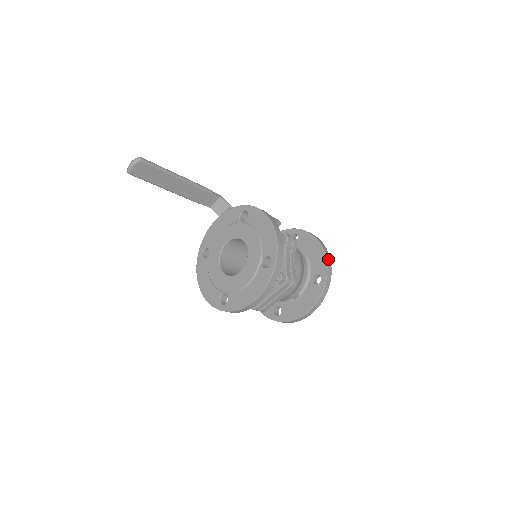
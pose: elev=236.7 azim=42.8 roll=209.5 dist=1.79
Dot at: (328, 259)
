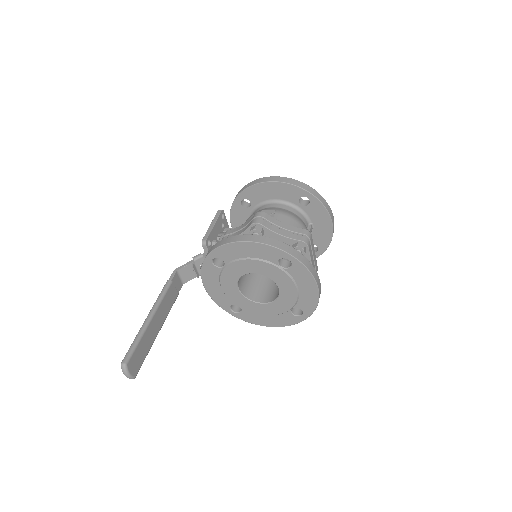
Dot at: (288, 181)
